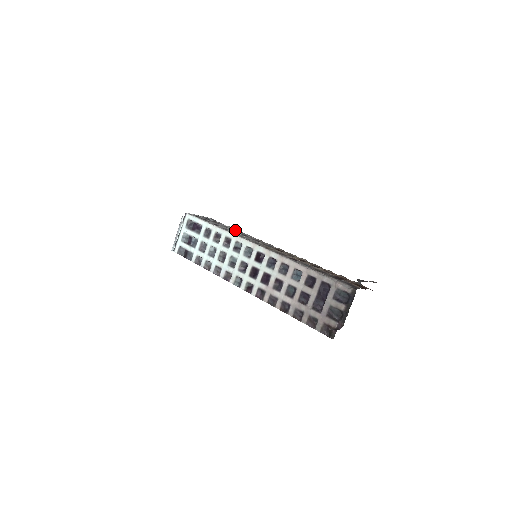
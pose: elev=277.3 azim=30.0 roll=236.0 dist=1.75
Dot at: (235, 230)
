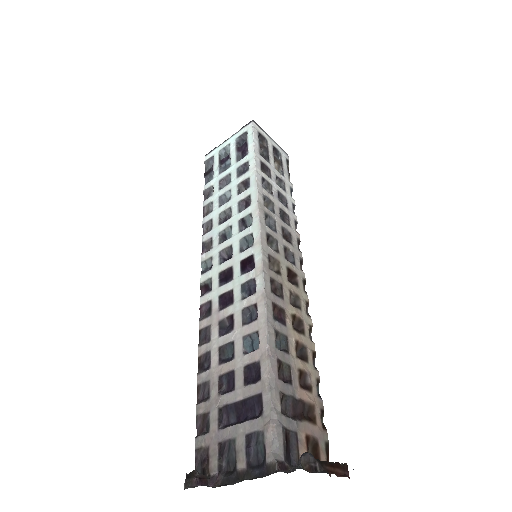
Dot at: (285, 196)
